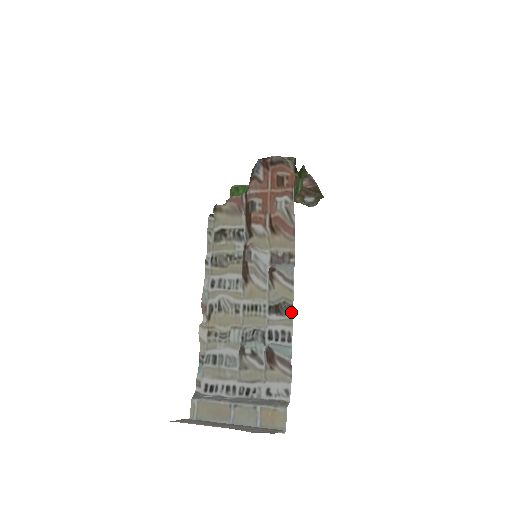
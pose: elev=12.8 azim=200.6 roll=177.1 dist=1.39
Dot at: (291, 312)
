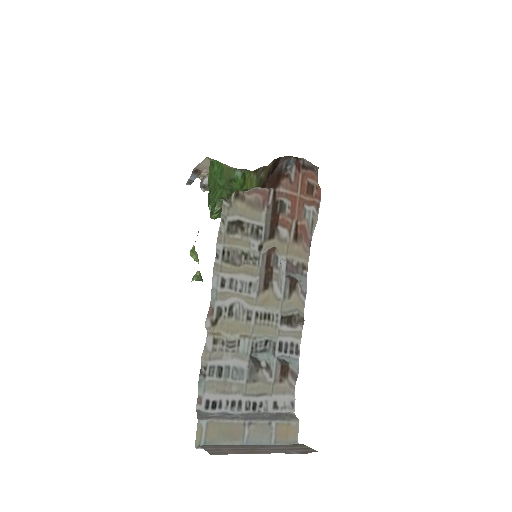
Dot at: (302, 325)
